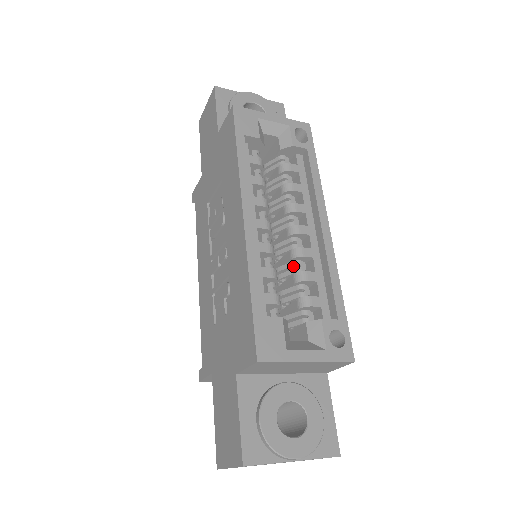
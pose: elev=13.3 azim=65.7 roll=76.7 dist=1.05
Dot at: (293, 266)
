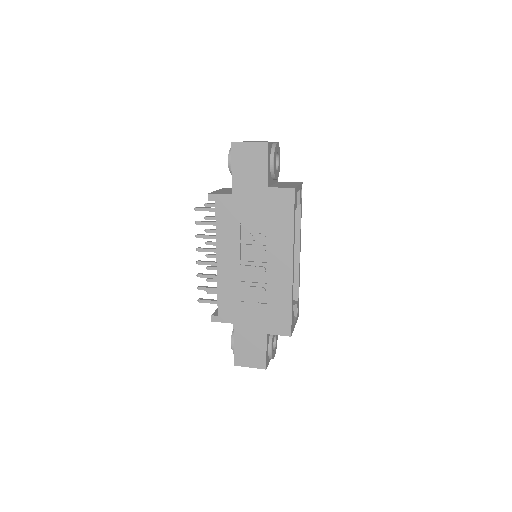
Dot at: occluded
